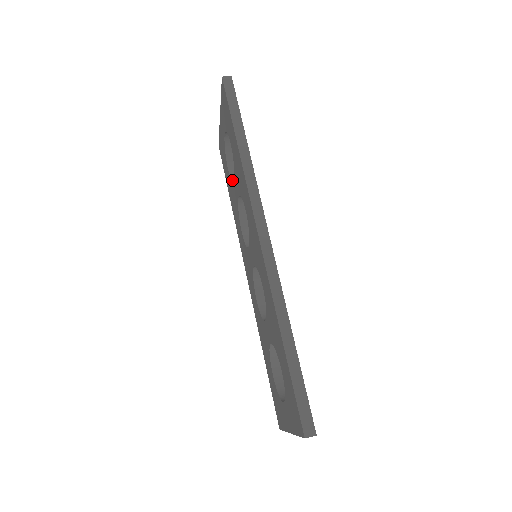
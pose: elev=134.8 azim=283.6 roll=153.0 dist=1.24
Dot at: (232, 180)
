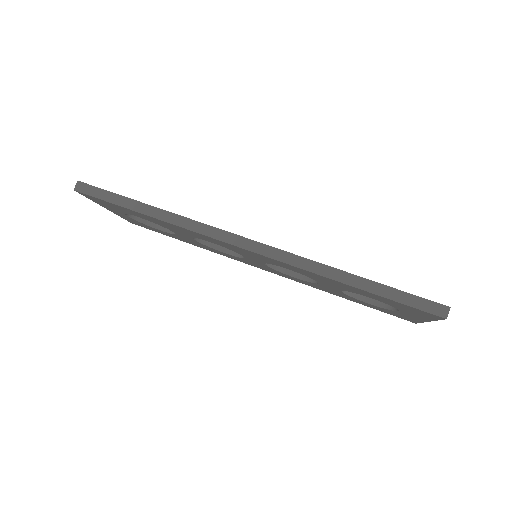
Dot at: (173, 233)
